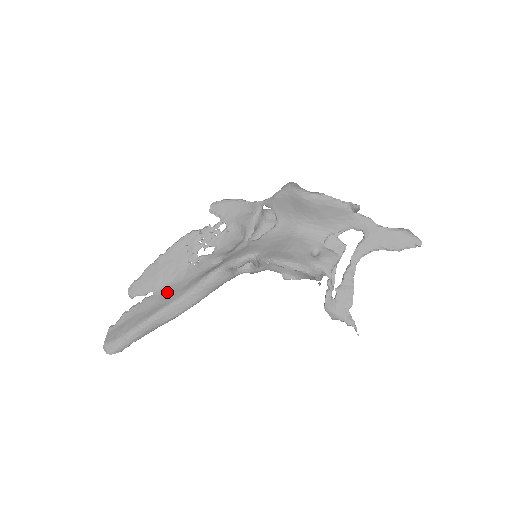
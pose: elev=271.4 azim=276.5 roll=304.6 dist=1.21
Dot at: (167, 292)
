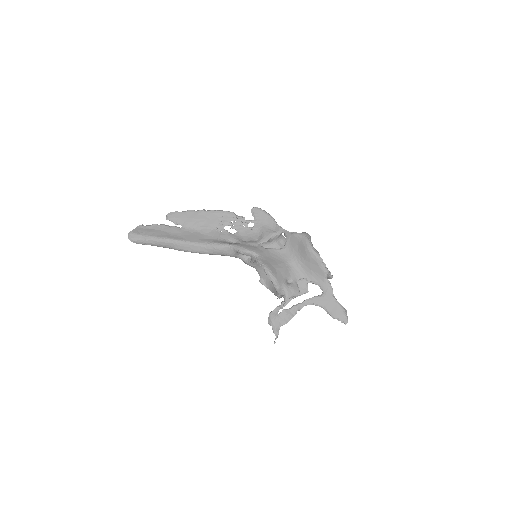
Dot at: (190, 233)
